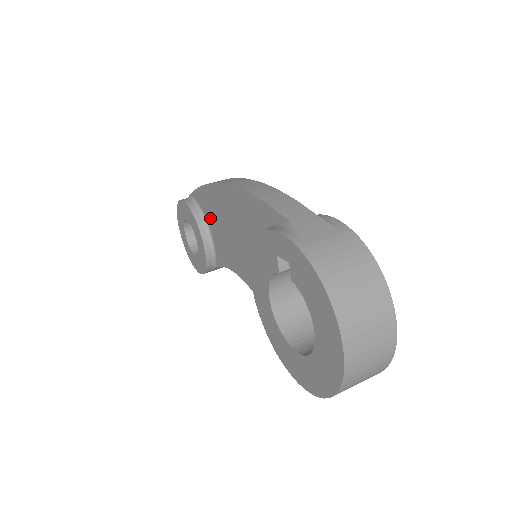
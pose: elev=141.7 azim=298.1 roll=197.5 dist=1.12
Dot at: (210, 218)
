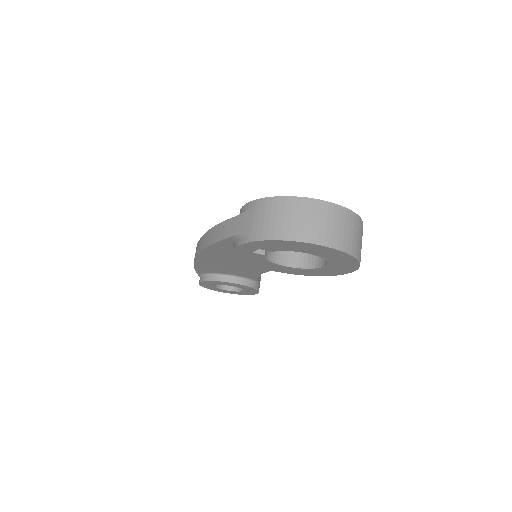
Dot at: (219, 271)
